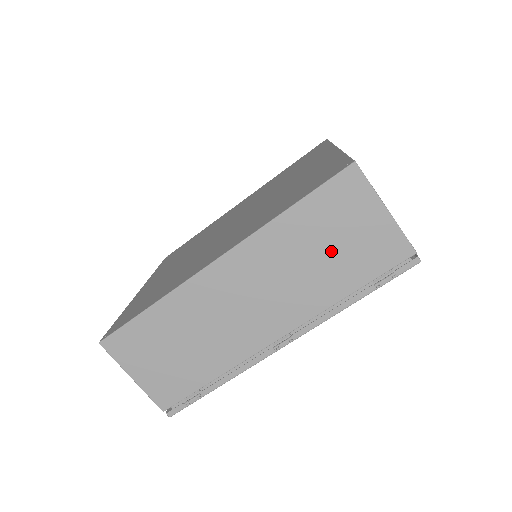
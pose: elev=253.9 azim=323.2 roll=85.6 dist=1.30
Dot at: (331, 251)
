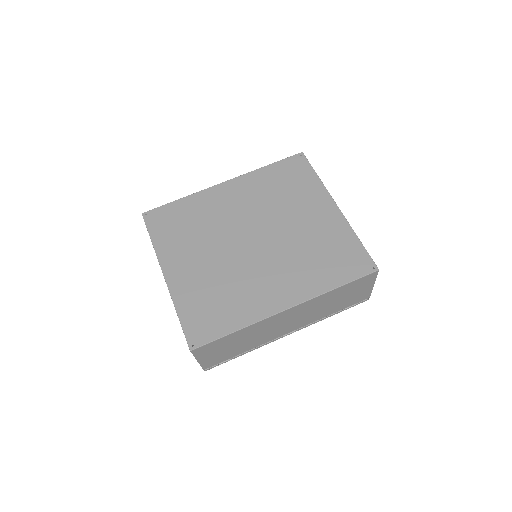
Dot at: (340, 300)
